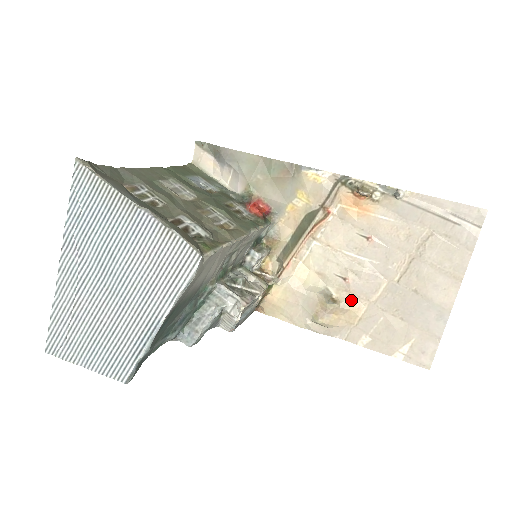
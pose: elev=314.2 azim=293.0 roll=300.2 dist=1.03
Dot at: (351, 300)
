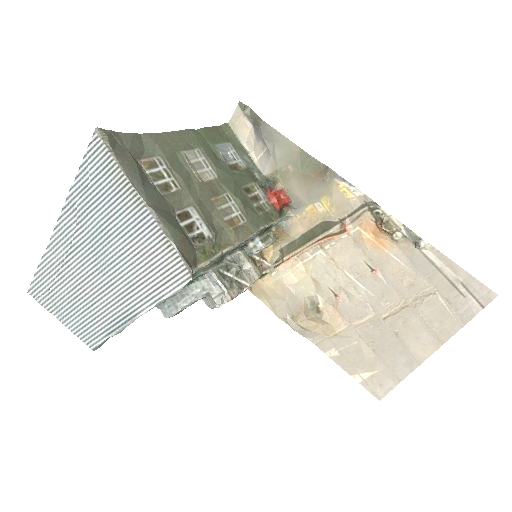
Dot at: (334, 316)
